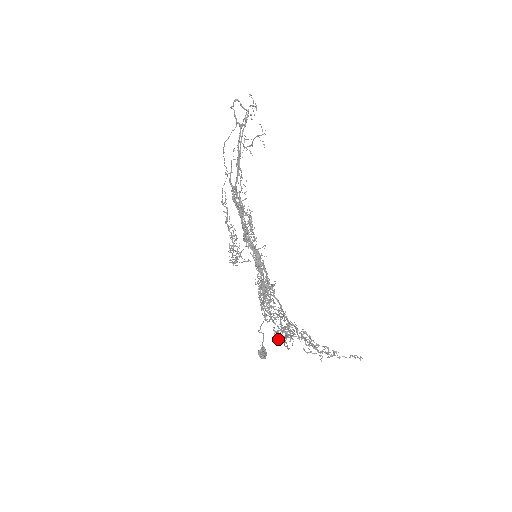
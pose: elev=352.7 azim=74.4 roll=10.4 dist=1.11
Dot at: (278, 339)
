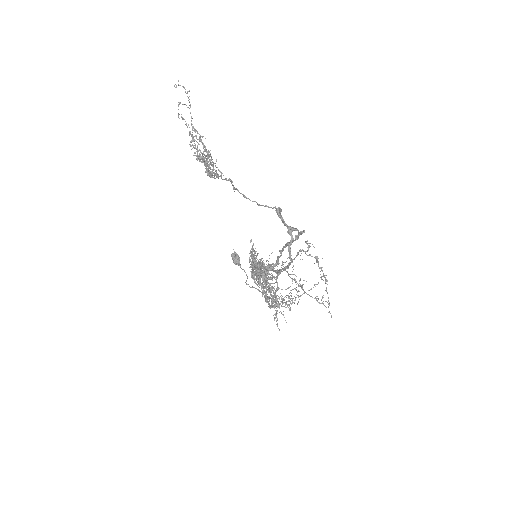
Dot at: (266, 301)
